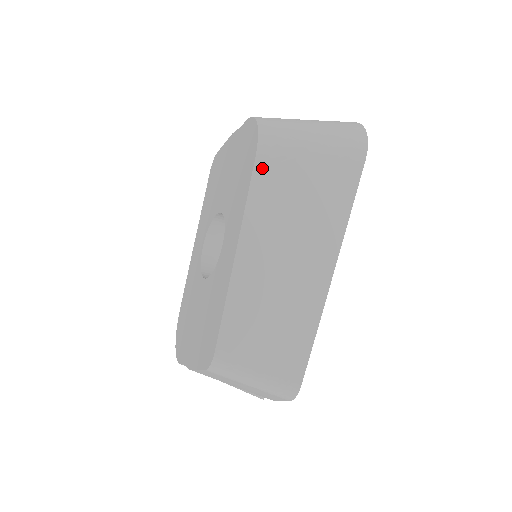
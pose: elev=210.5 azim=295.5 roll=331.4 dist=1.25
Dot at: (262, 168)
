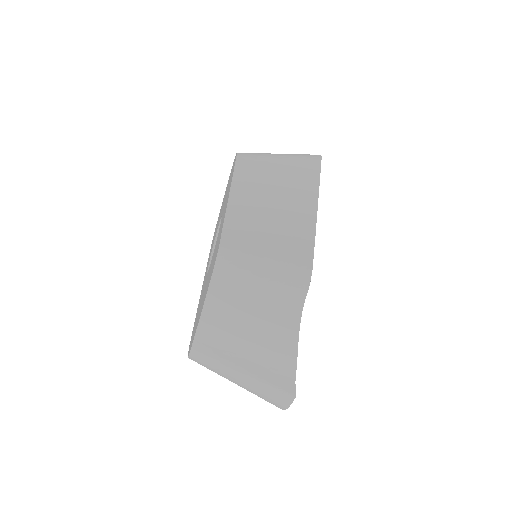
Dot at: (242, 161)
